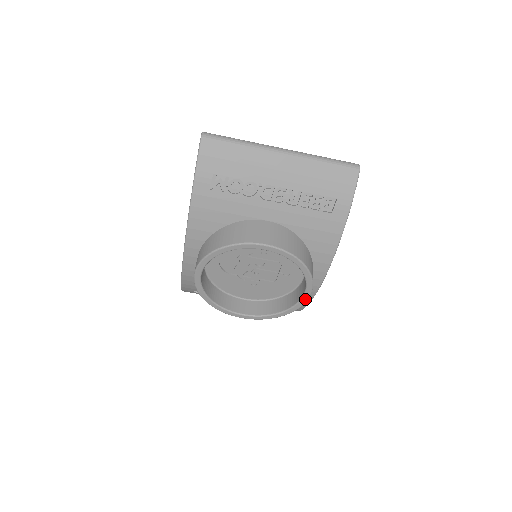
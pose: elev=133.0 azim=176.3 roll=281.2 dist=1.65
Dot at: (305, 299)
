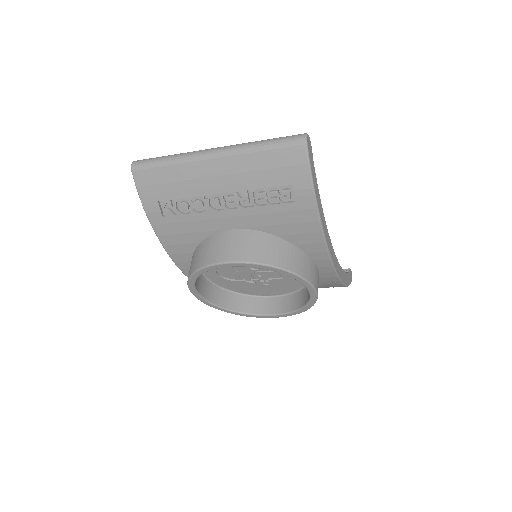
Dot at: (314, 295)
